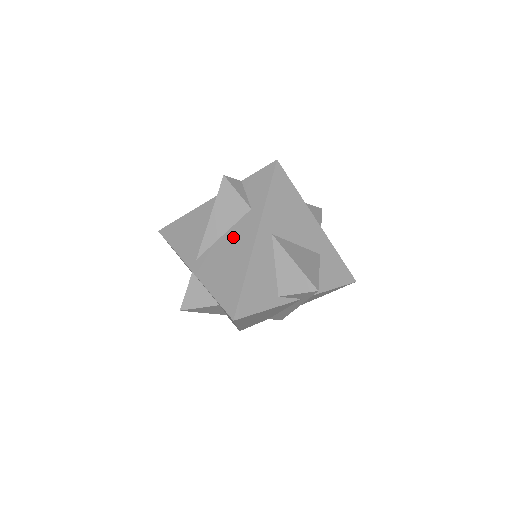
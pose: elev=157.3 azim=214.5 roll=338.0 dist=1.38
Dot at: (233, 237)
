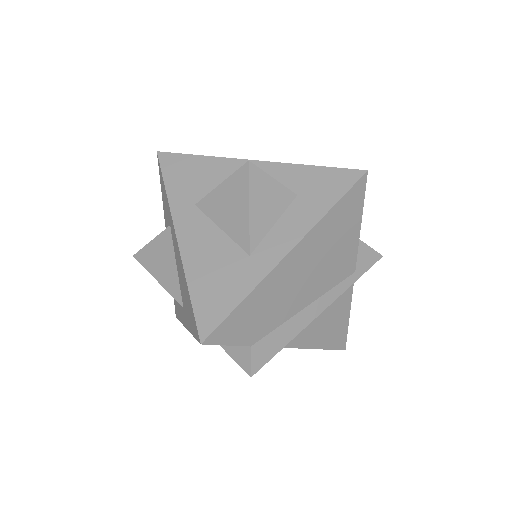
Dot at: occluded
